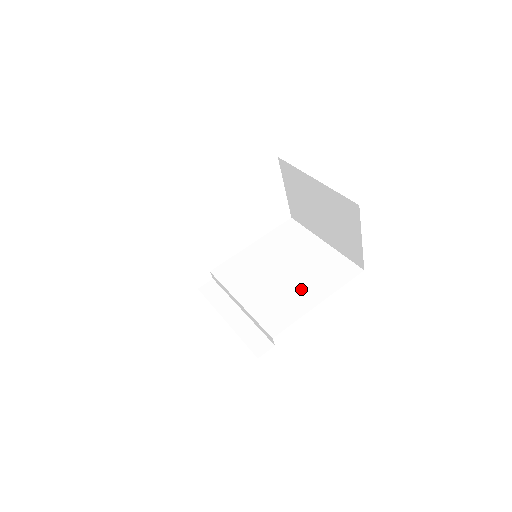
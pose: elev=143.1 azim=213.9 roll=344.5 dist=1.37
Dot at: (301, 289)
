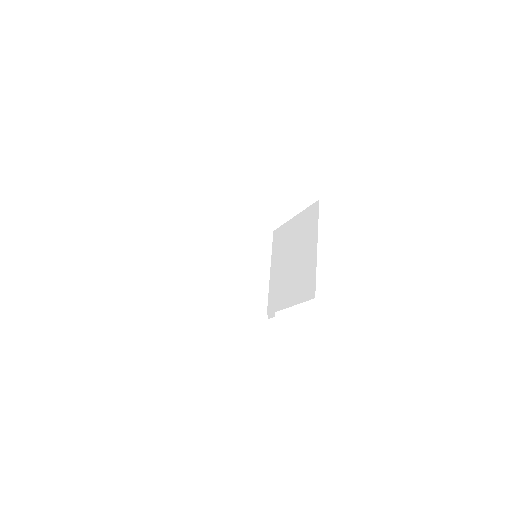
Dot at: (289, 286)
